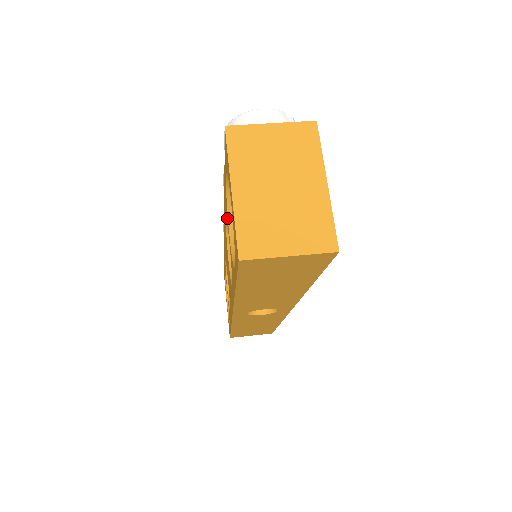
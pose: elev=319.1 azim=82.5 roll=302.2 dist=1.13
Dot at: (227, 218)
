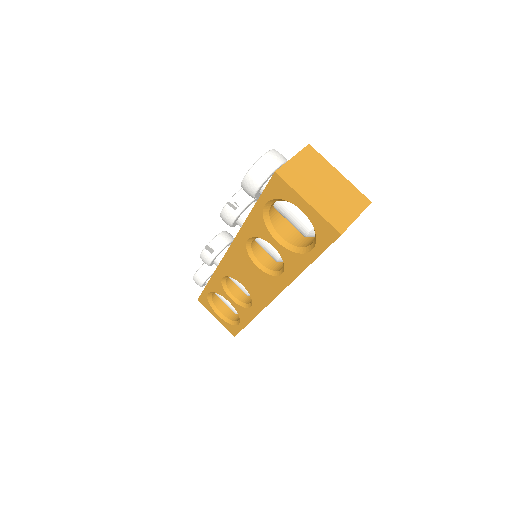
Dot at: (265, 233)
